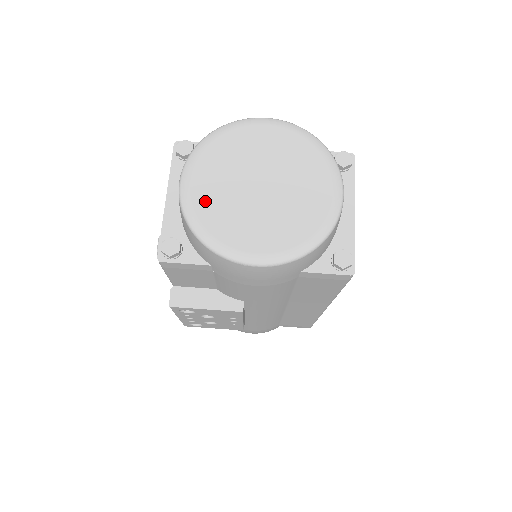
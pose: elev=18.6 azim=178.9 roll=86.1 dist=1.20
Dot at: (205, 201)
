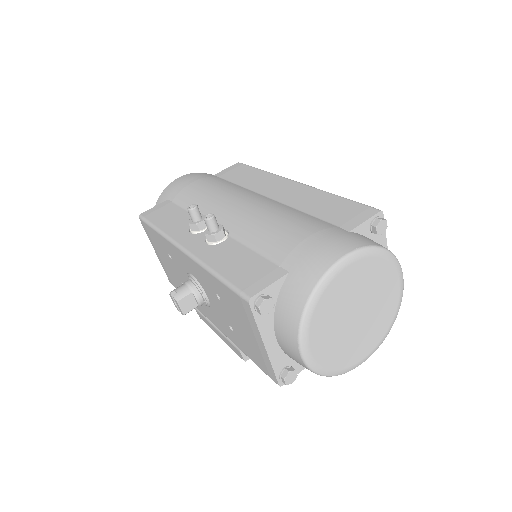
Dot at: (326, 355)
